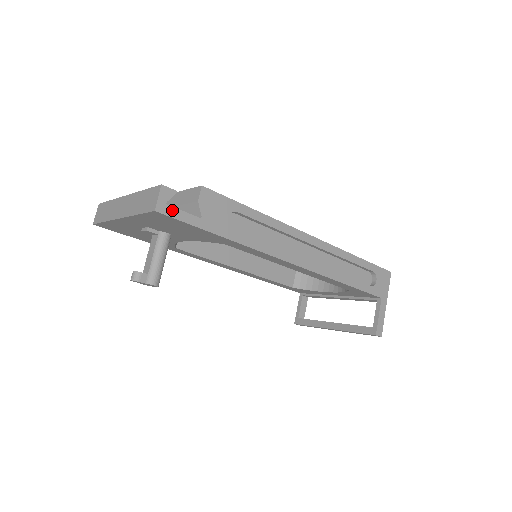
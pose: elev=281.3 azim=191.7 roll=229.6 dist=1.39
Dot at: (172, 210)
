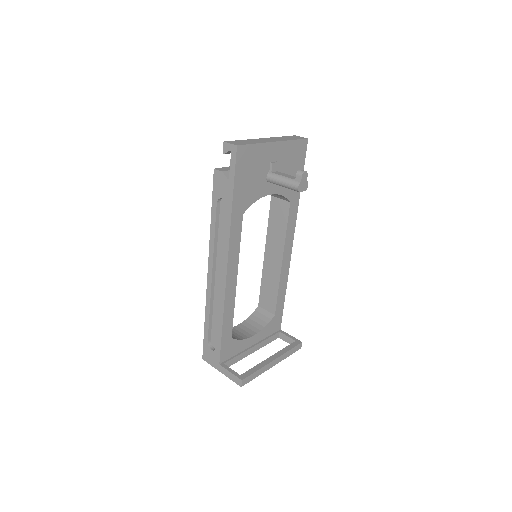
Dot at: occluded
